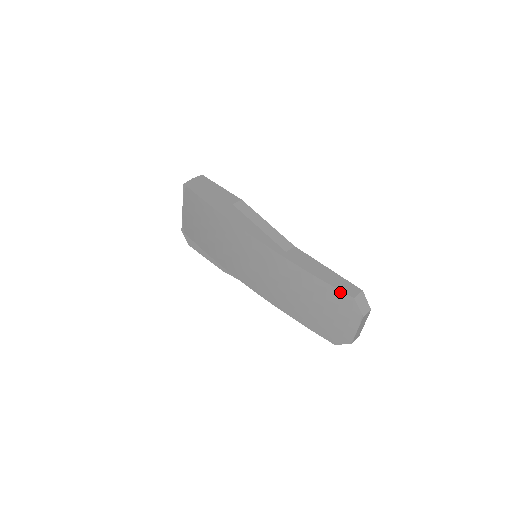
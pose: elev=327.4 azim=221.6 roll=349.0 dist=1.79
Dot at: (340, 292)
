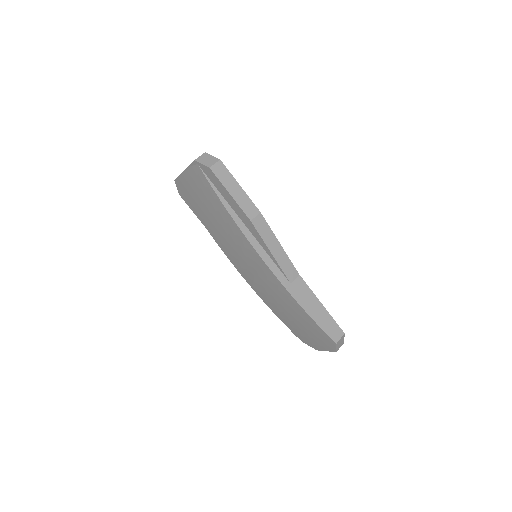
Dot at: (327, 335)
